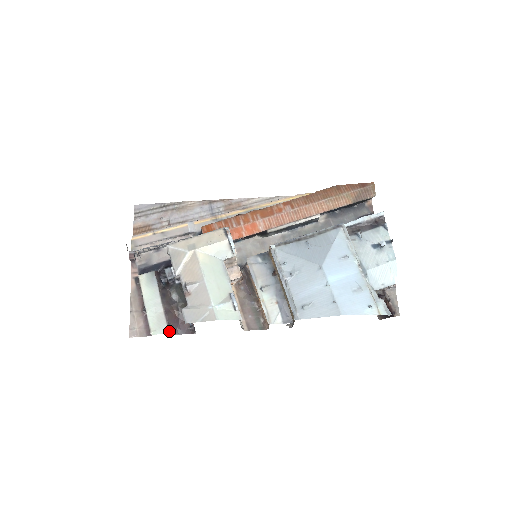
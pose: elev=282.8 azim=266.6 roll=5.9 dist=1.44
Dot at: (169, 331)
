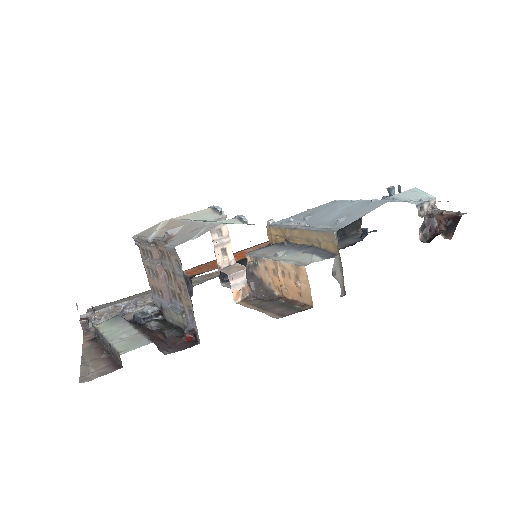
Dot at: (152, 341)
